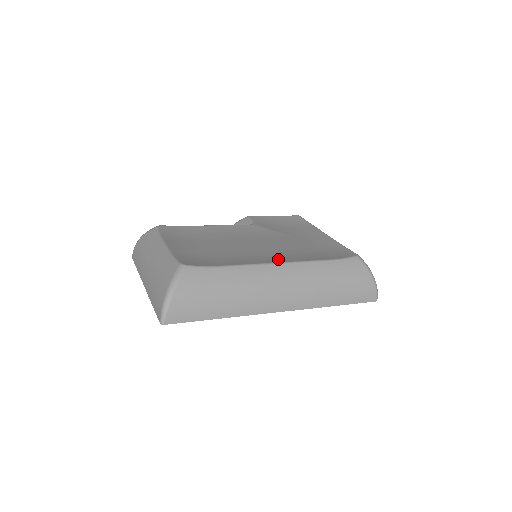
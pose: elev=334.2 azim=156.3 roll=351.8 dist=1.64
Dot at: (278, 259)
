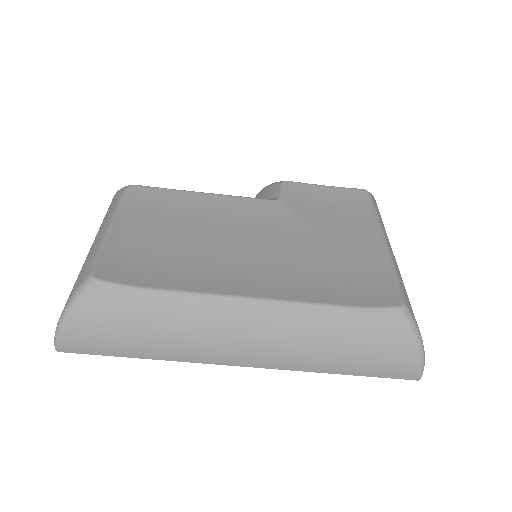
Dot at: (257, 287)
